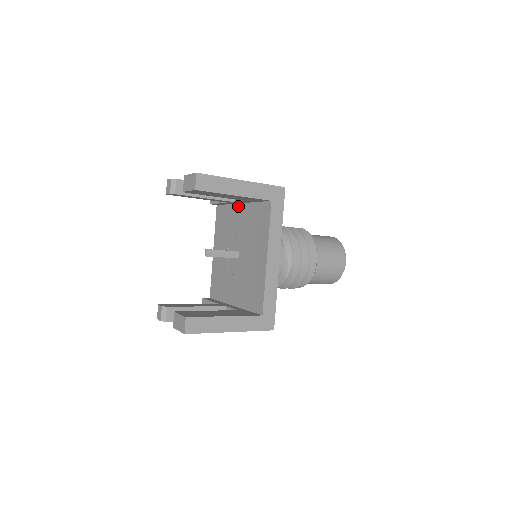
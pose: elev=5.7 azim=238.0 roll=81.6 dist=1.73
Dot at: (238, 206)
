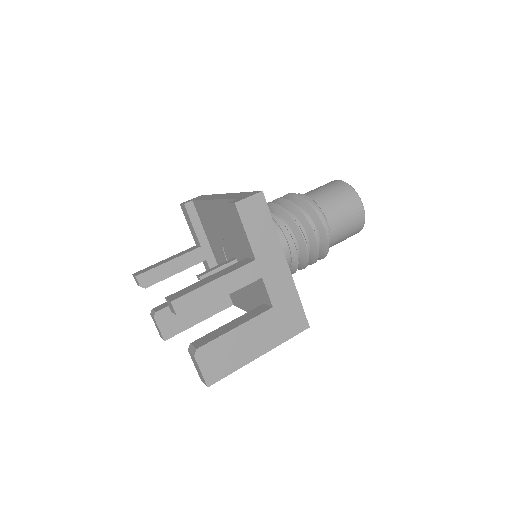
Dot at: occluded
